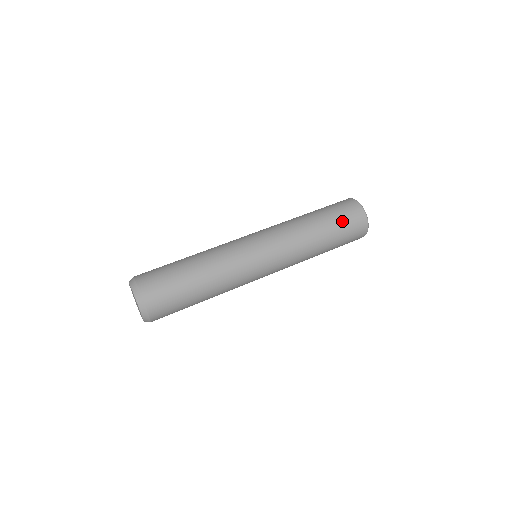
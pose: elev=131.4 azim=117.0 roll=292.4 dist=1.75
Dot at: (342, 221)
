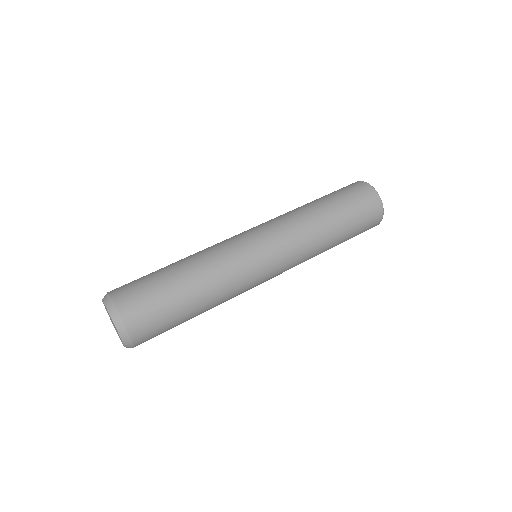
Dot at: (354, 206)
